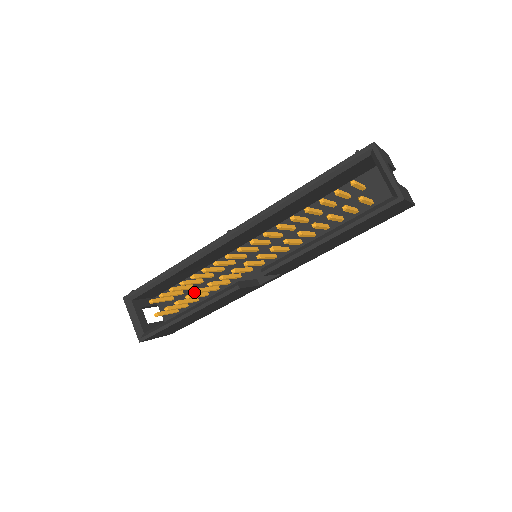
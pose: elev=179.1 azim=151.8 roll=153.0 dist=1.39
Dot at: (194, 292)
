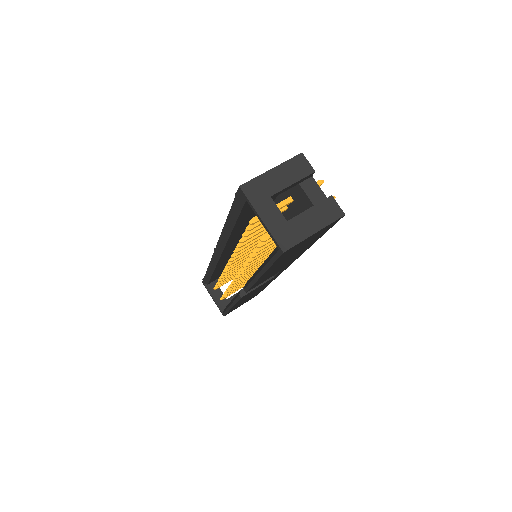
Dot at: occluded
